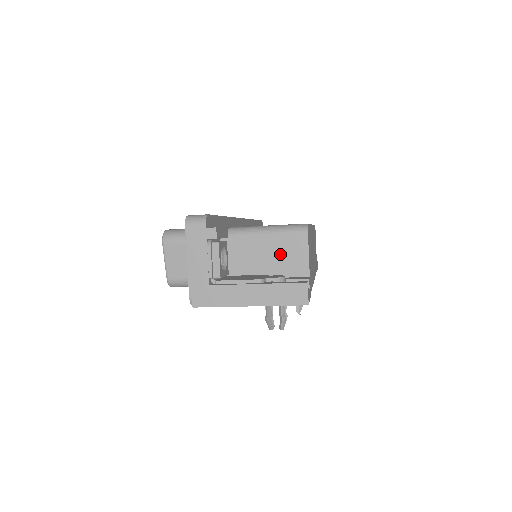
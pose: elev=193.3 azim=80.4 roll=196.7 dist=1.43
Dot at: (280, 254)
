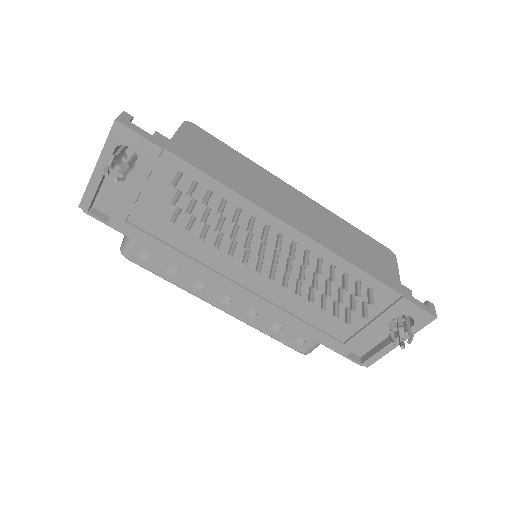
Dot at: occluded
